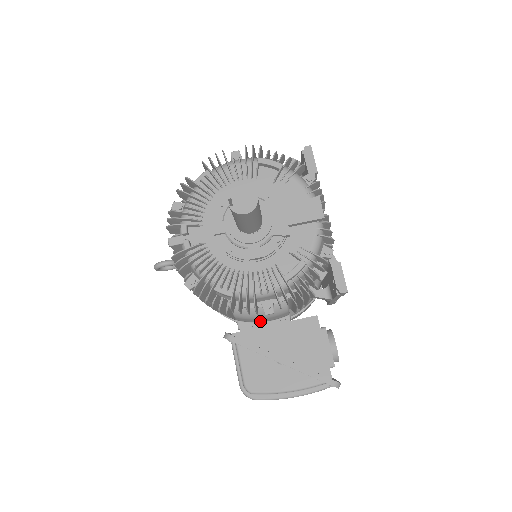
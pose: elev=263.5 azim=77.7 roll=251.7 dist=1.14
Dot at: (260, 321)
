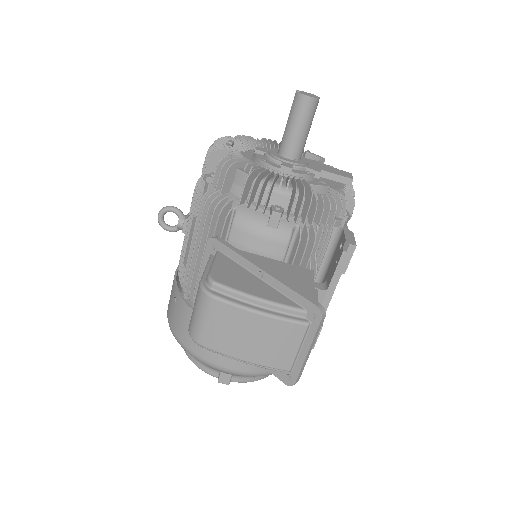
Dot at: (252, 249)
